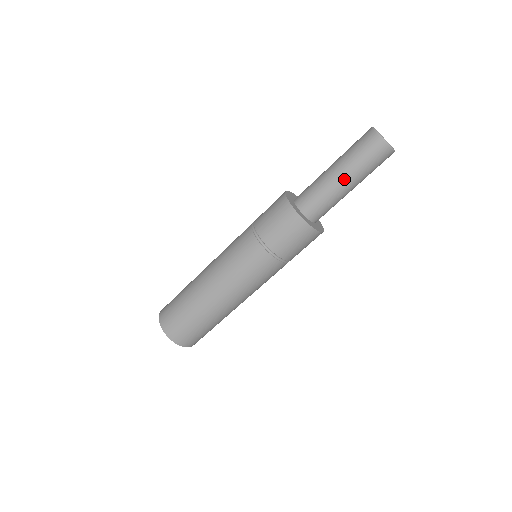
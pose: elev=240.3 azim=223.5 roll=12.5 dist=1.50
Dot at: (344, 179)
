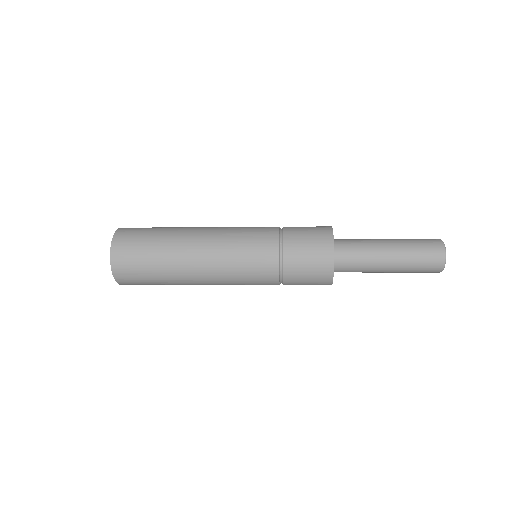
Dot at: (387, 272)
